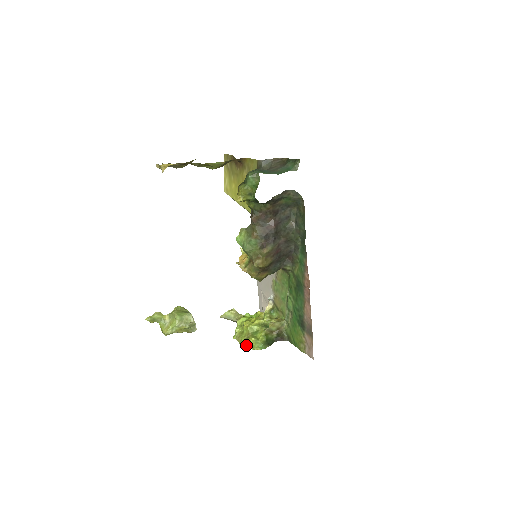
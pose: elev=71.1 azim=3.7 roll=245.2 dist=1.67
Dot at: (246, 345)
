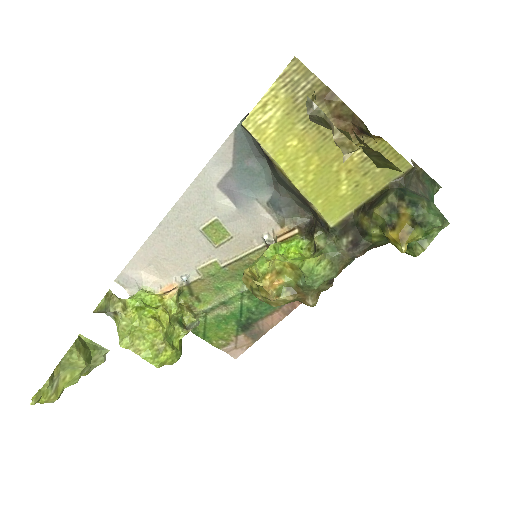
Dot at: (162, 362)
